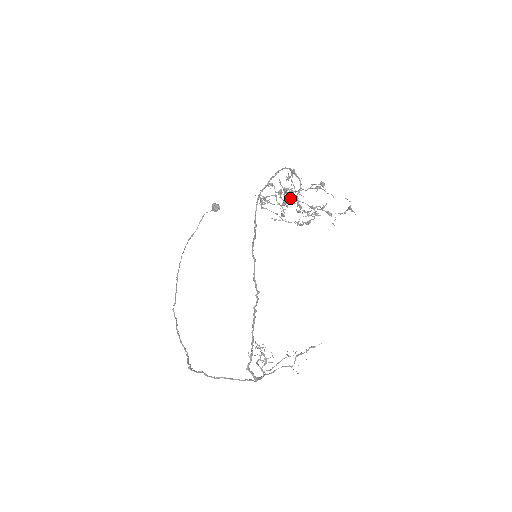
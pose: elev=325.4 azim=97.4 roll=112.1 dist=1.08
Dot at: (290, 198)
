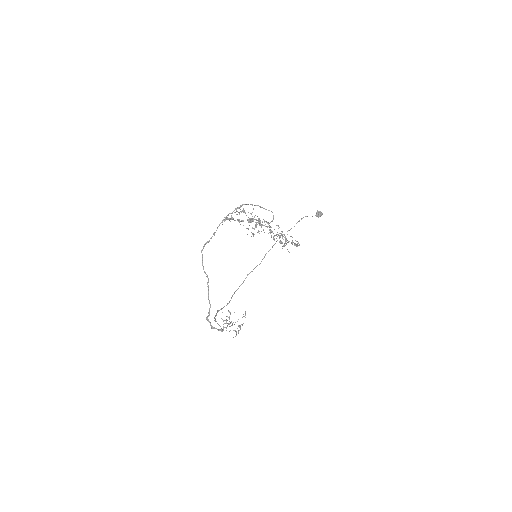
Dot at: (259, 224)
